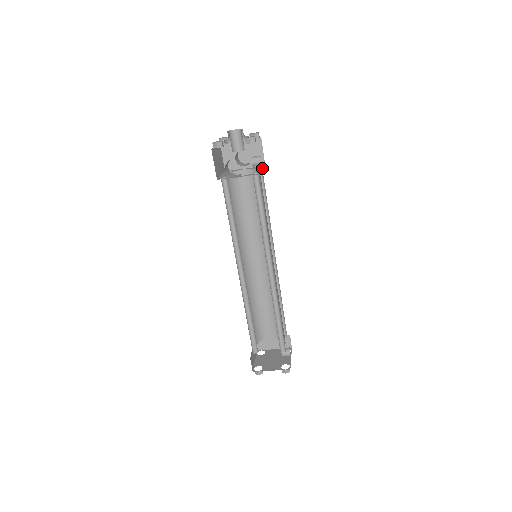
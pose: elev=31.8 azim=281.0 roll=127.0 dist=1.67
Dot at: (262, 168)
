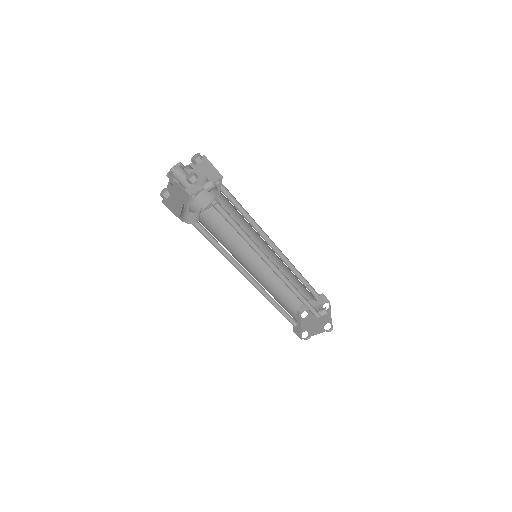
Dot at: (220, 185)
